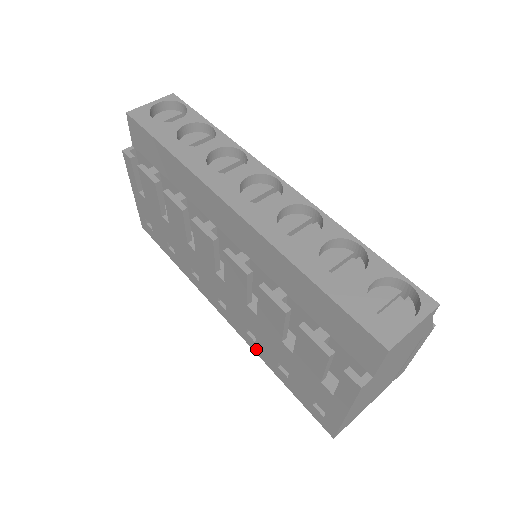
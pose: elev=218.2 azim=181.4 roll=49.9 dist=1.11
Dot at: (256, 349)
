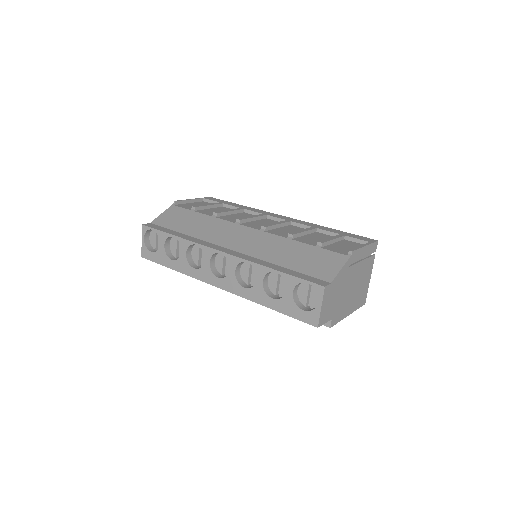
Dot at: occluded
